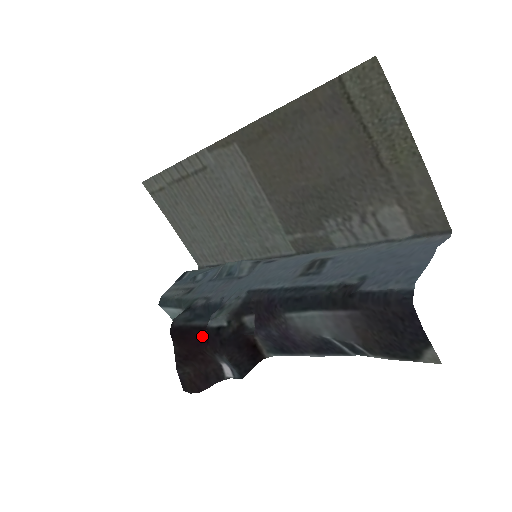
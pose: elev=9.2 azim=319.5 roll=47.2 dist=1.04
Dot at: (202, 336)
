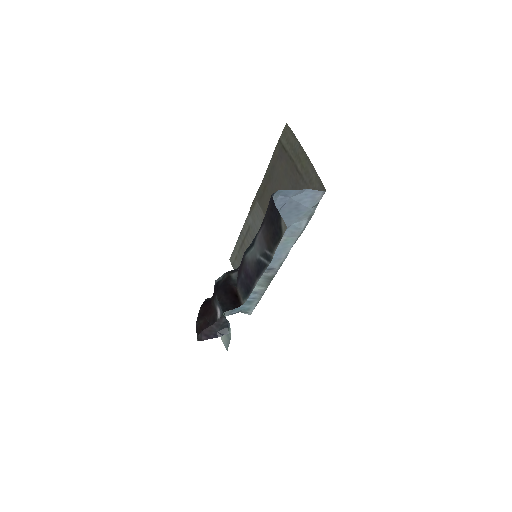
Dot at: occluded
